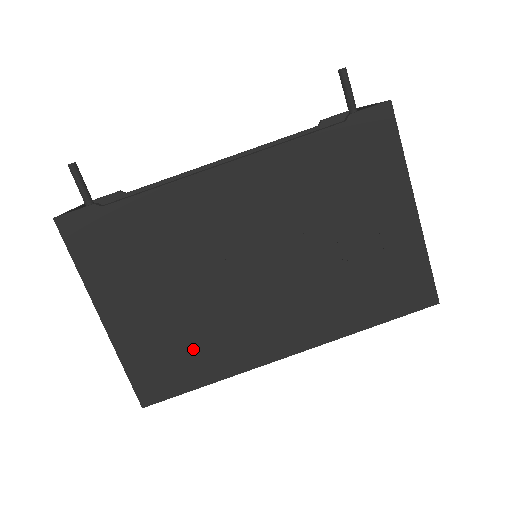
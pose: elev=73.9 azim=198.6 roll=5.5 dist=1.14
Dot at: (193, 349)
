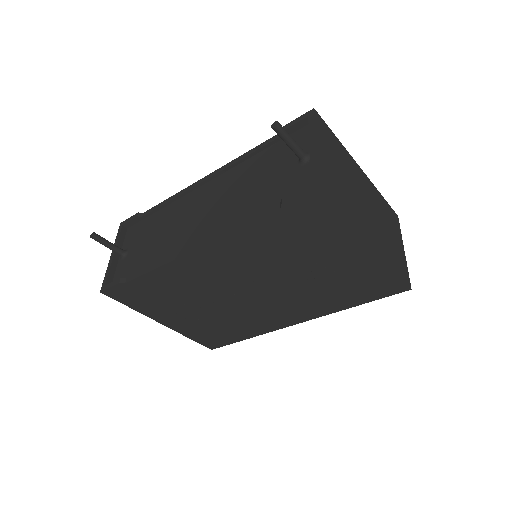
Dot at: (227, 328)
